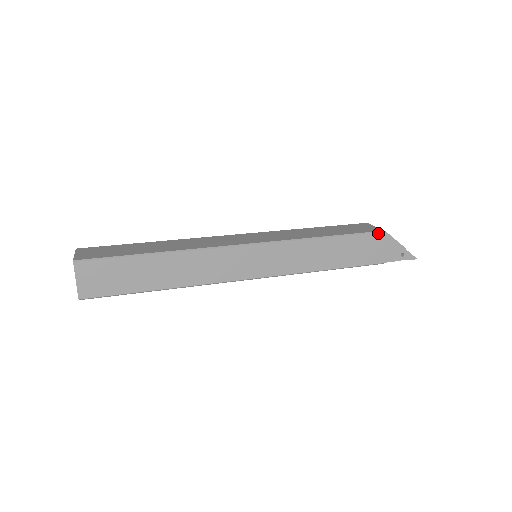
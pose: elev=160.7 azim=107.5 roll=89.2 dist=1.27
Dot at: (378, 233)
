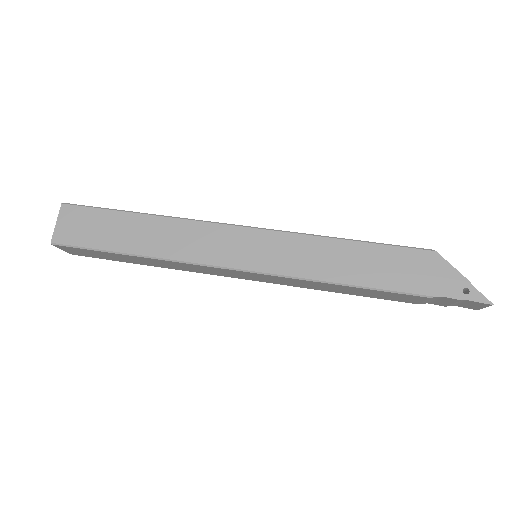
Dot at: (423, 250)
